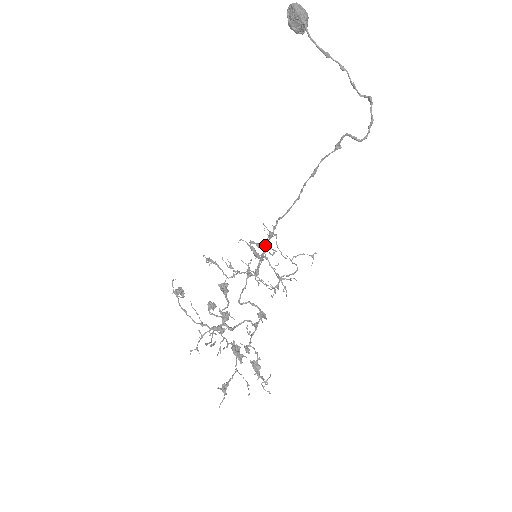
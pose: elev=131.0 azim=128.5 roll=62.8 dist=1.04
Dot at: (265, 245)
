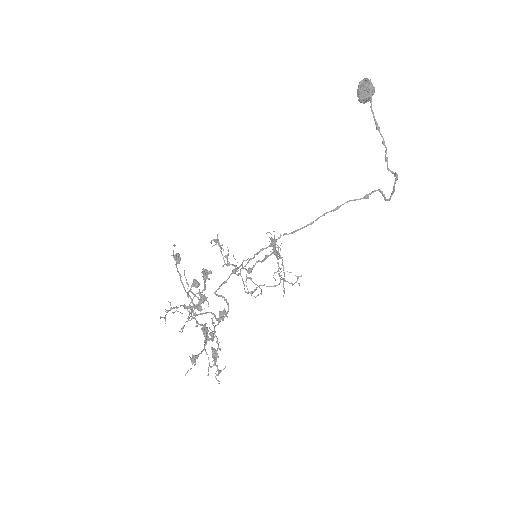
Dot at: (259, 252)
